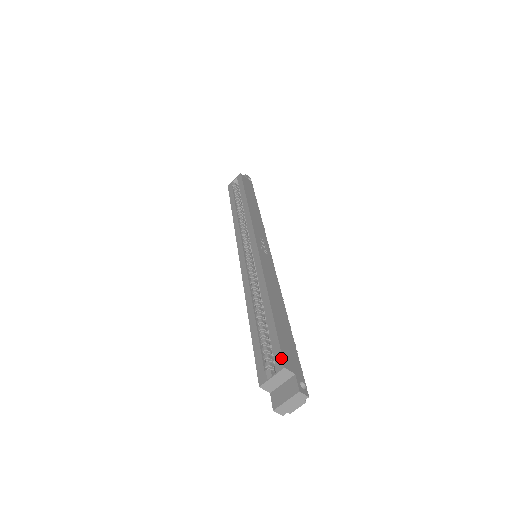
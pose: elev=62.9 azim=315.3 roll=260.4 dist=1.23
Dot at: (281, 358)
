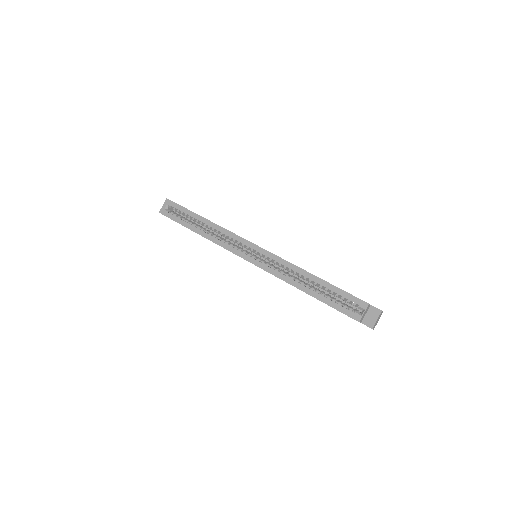
Dot at: (362, 301)
